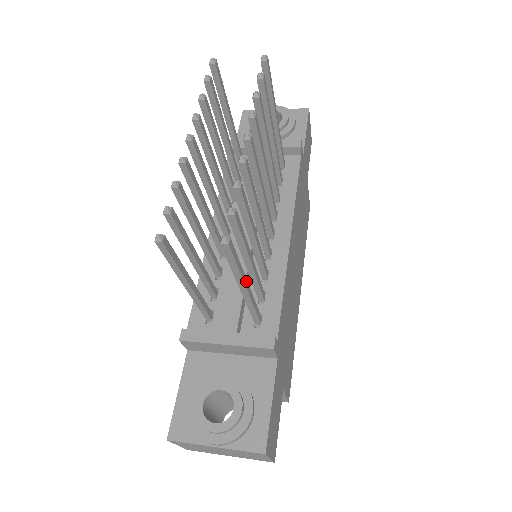
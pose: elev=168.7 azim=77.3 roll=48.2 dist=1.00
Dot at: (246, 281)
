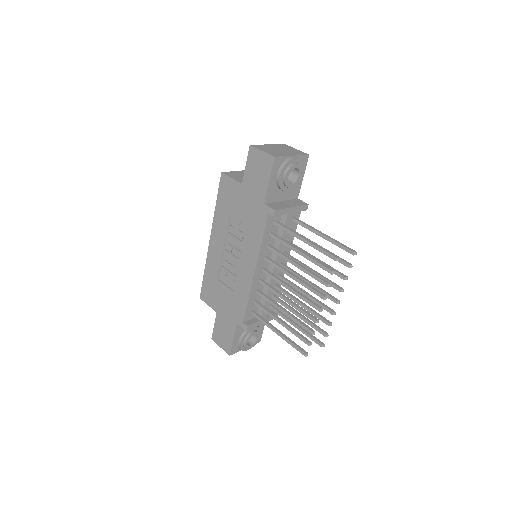
Dot at: (299, 326)
